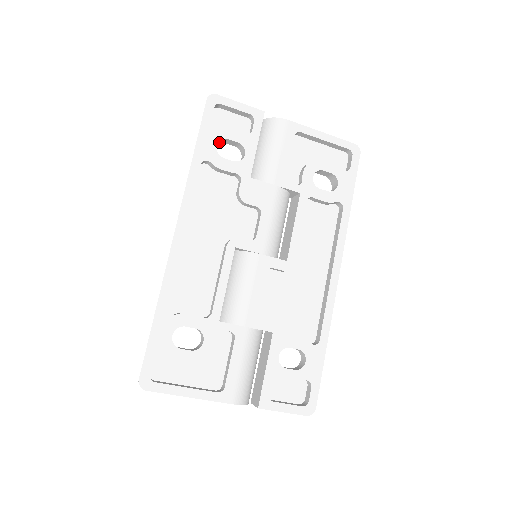
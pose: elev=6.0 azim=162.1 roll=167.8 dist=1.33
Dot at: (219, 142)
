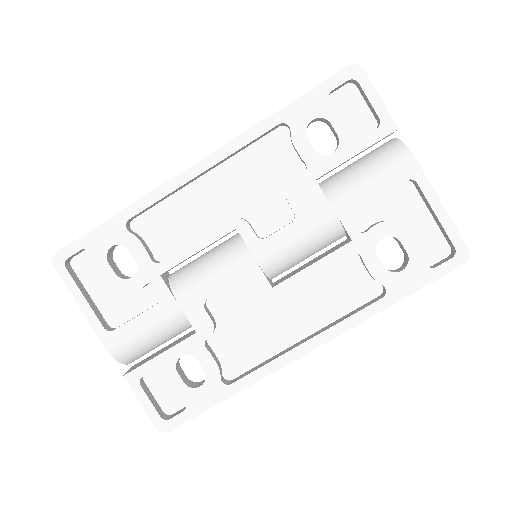
Dot at: (322, 120)
